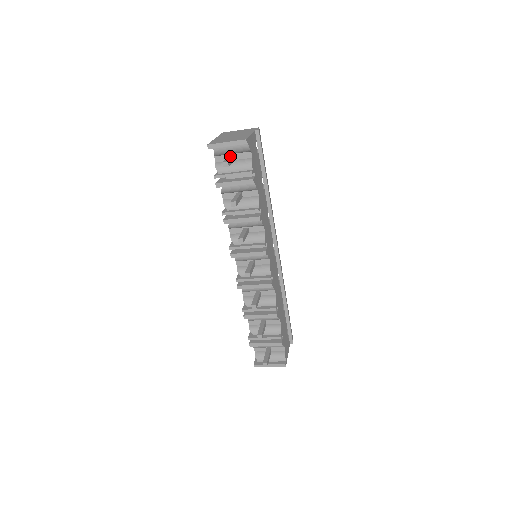
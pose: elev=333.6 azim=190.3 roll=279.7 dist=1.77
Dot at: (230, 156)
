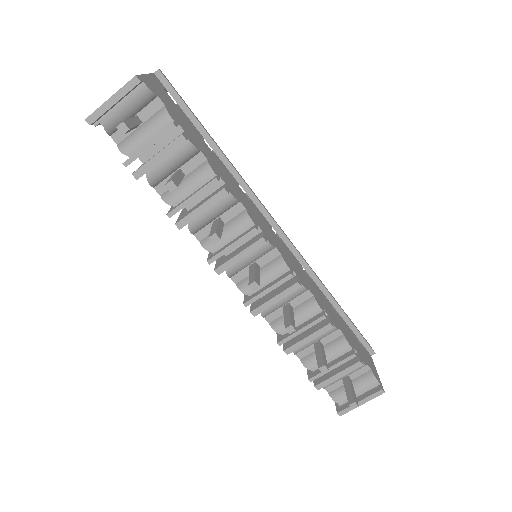
Dot at: occluded
